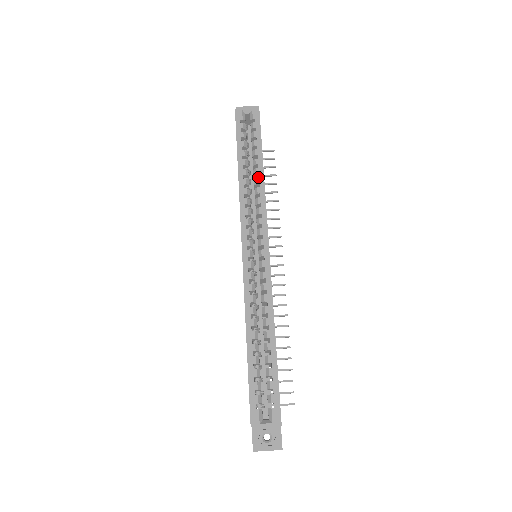
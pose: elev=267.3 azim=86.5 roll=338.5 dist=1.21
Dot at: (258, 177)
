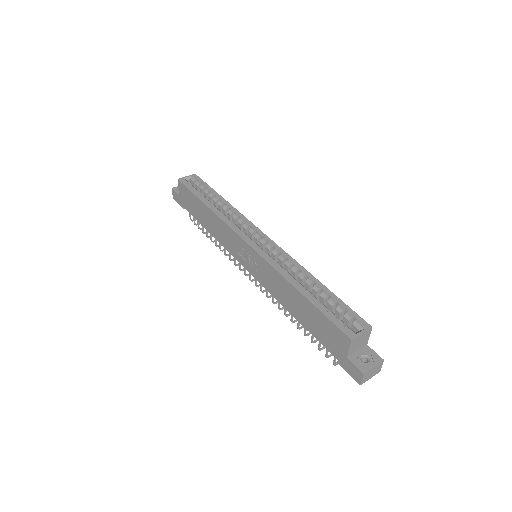
Dot at: occluded
